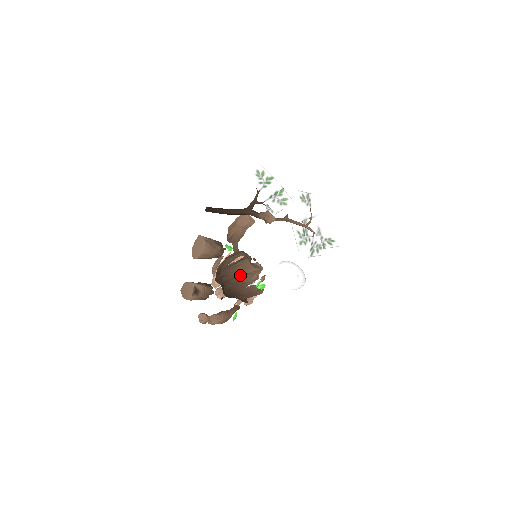
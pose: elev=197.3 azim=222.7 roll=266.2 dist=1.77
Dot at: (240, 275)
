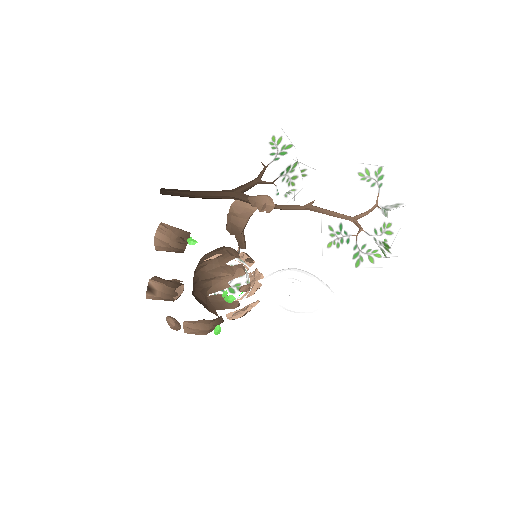
Dot at: (205, 278)
